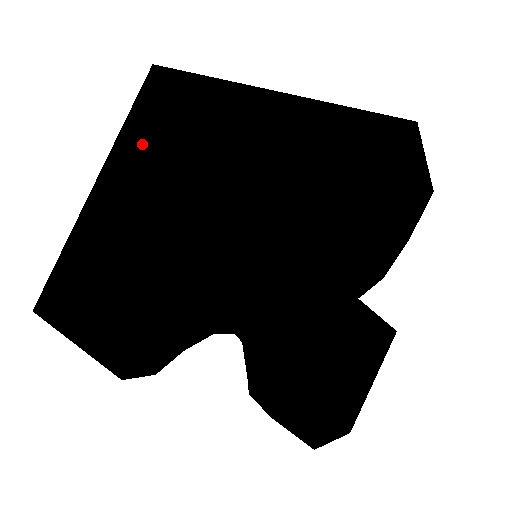
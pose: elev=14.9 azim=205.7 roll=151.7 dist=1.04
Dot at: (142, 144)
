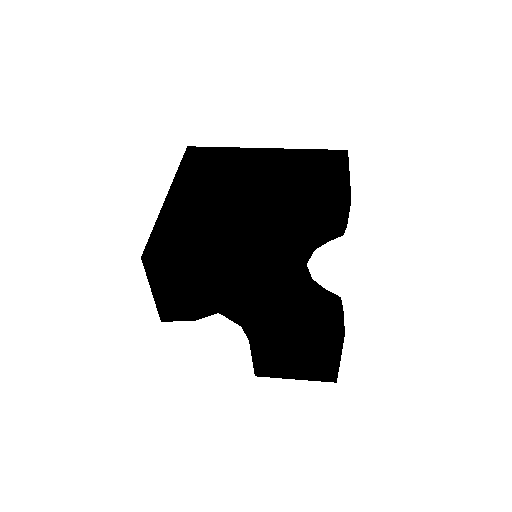
Dot at: (199, 173)
